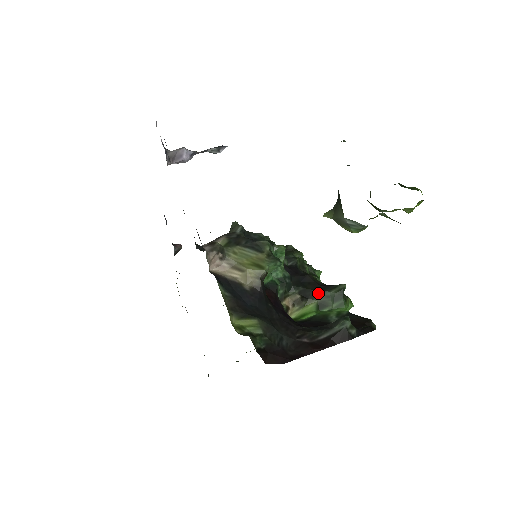
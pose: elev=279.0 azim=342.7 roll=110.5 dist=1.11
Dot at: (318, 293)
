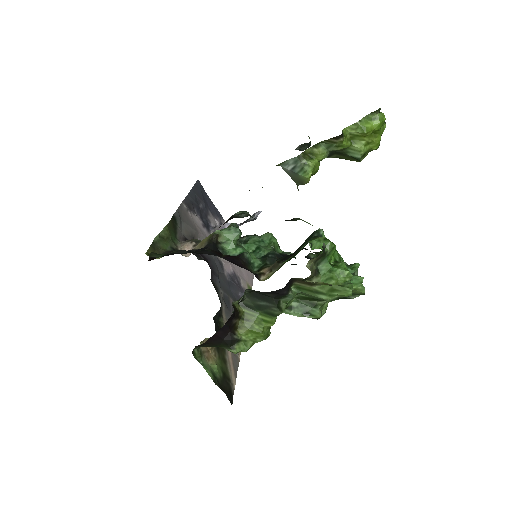
Dot at: (296, 251)
